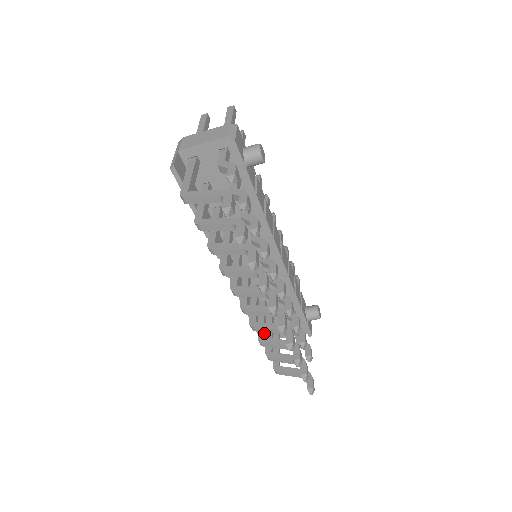
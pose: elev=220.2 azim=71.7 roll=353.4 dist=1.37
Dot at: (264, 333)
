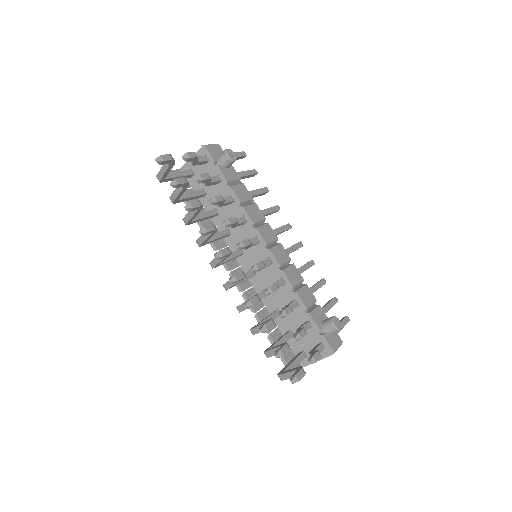
Dot at: occluded
